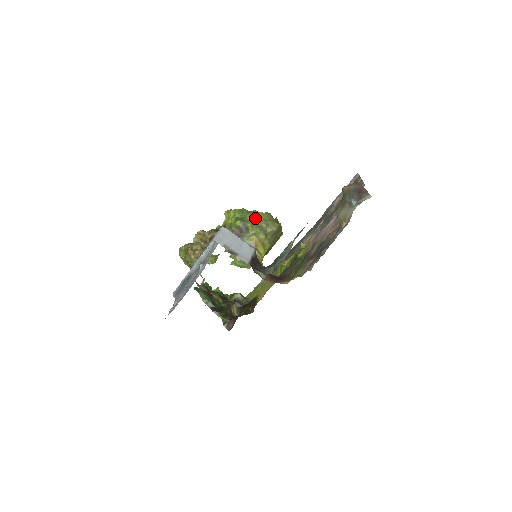
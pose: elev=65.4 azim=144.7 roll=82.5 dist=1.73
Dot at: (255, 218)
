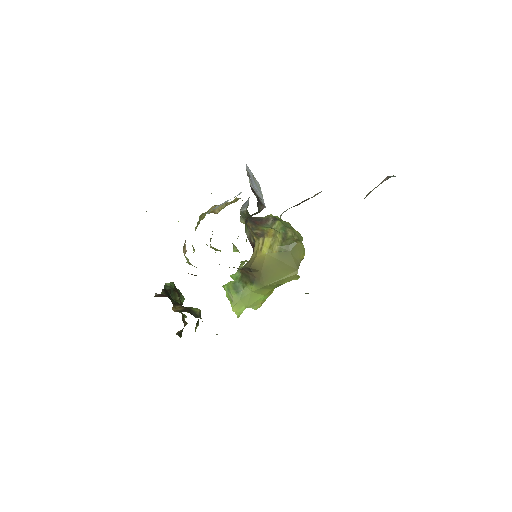
Dot at: (288, 225)
